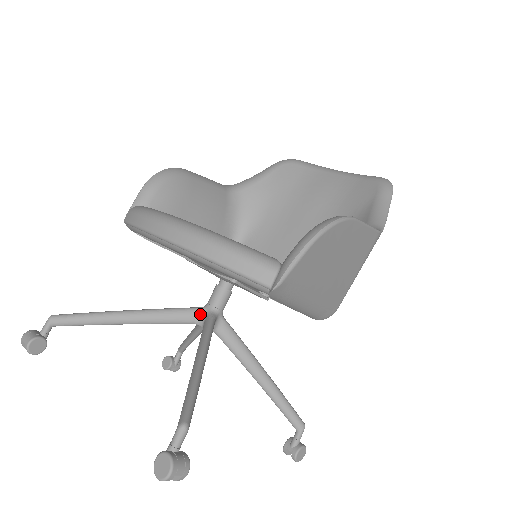
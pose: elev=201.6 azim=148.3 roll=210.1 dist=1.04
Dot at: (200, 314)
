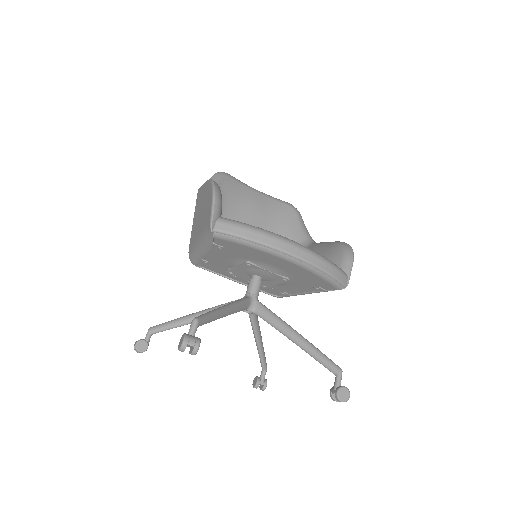
Dot at: (250, 302)
